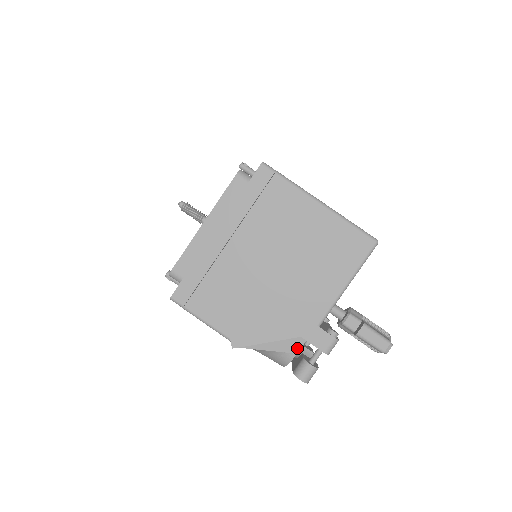
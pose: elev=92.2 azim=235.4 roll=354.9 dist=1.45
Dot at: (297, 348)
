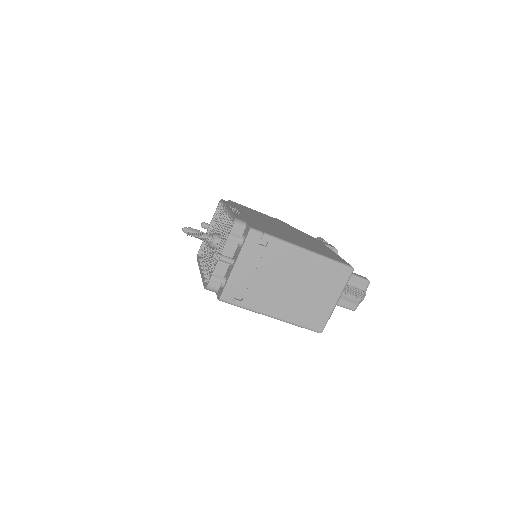
Dot at: occluded
